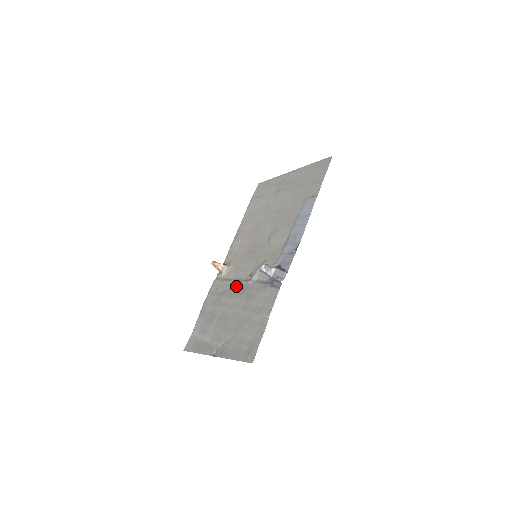
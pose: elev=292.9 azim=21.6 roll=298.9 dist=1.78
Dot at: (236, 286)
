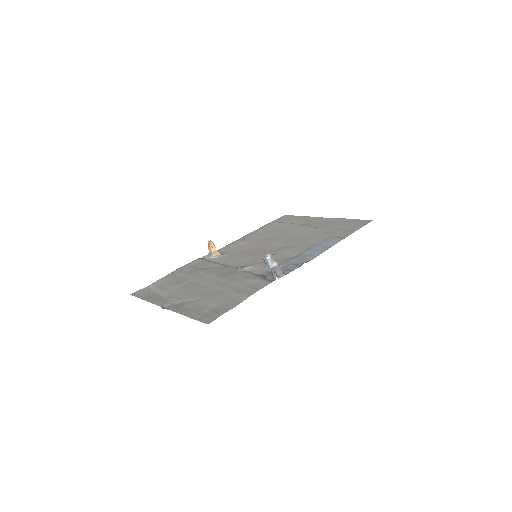
Dot at: (222, 268)
